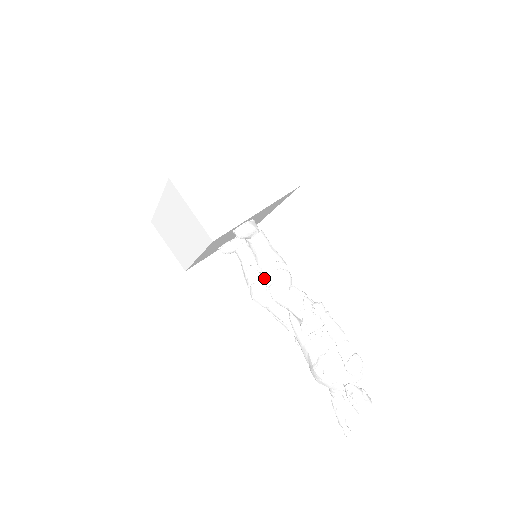
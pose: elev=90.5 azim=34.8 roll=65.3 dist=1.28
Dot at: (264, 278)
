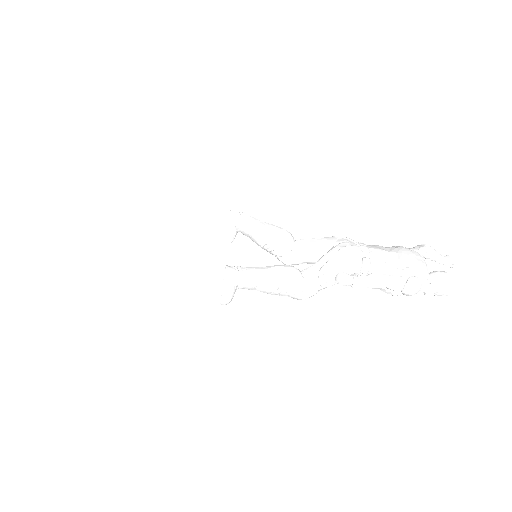
Dot at: occluded
